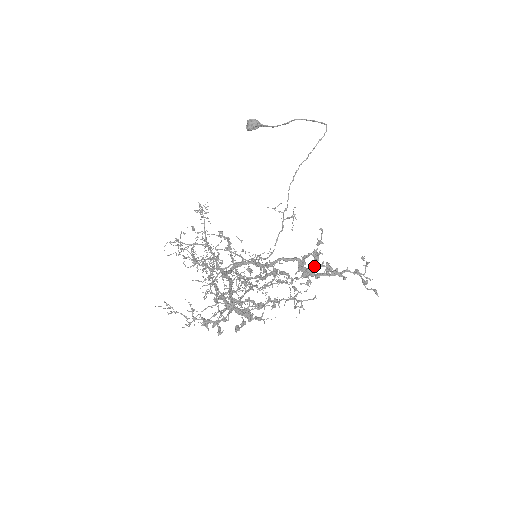
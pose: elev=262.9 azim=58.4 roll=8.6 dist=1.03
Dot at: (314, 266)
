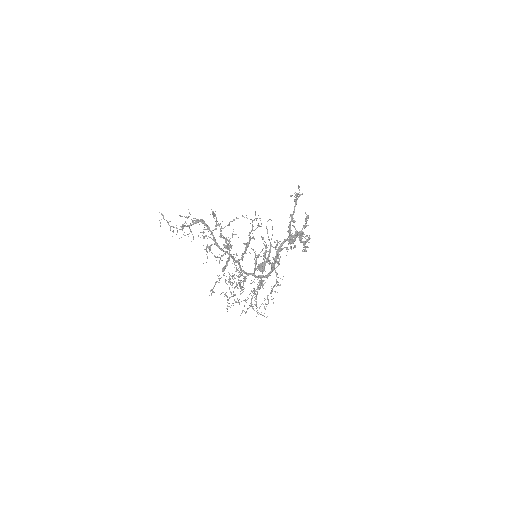
Dot at: (298, 234)
